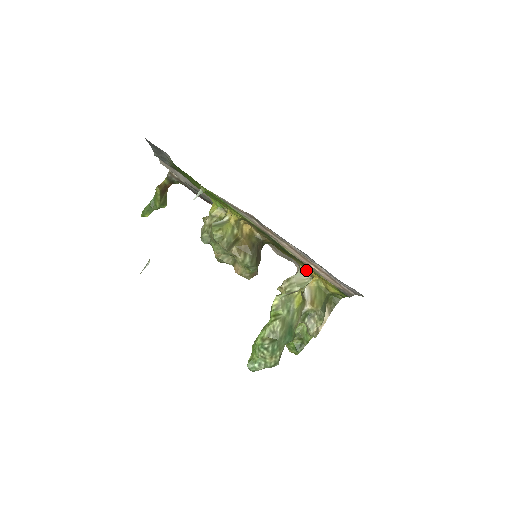
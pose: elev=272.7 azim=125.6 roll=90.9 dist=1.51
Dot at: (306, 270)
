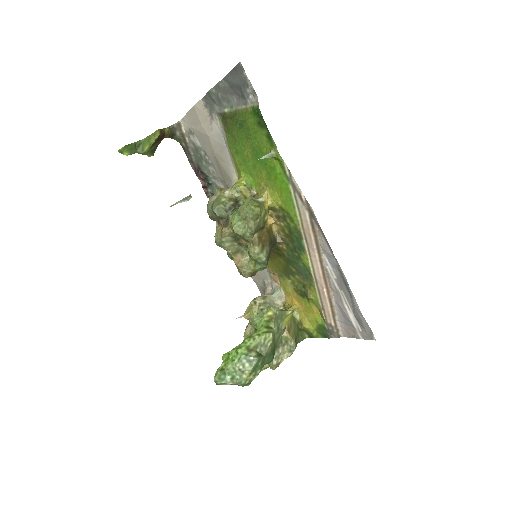
Dot at: (284, 295)
